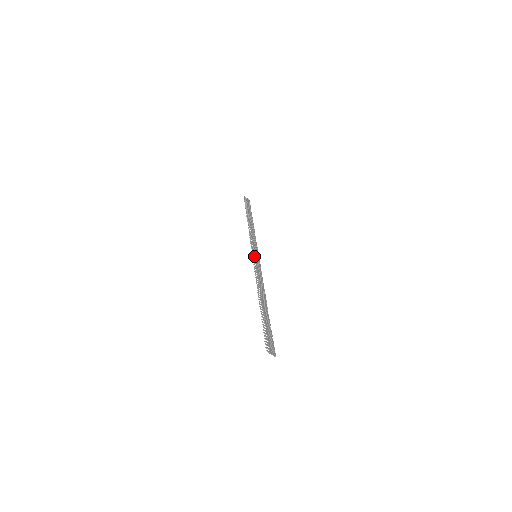
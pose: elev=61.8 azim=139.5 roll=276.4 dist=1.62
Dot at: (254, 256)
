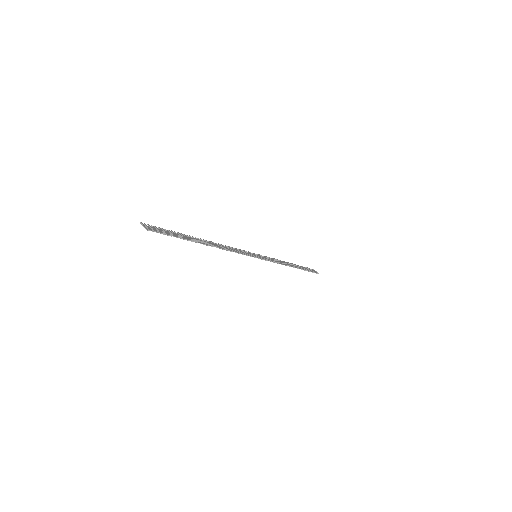
Dot at: (252, 253)
